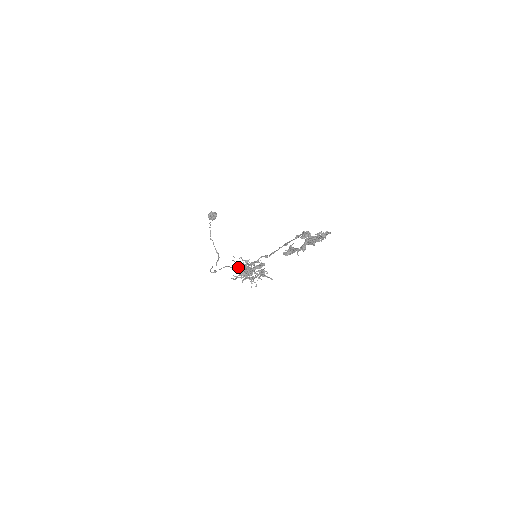
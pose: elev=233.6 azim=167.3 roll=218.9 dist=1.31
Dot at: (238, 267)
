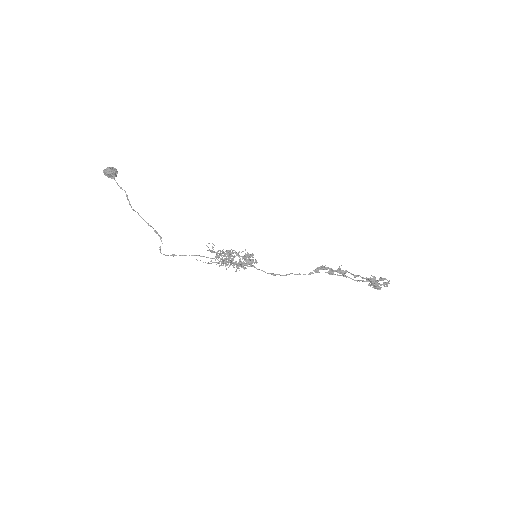
Dot at: occluded
